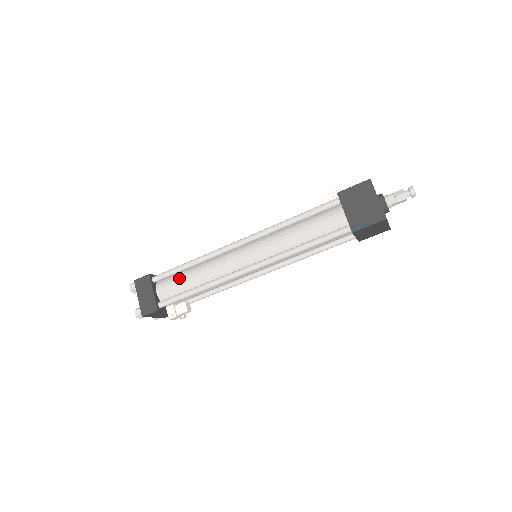
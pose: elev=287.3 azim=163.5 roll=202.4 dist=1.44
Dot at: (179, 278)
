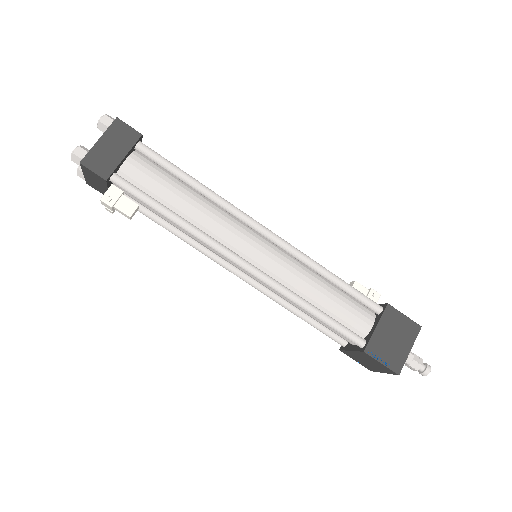
Dot at: (167, 180)
